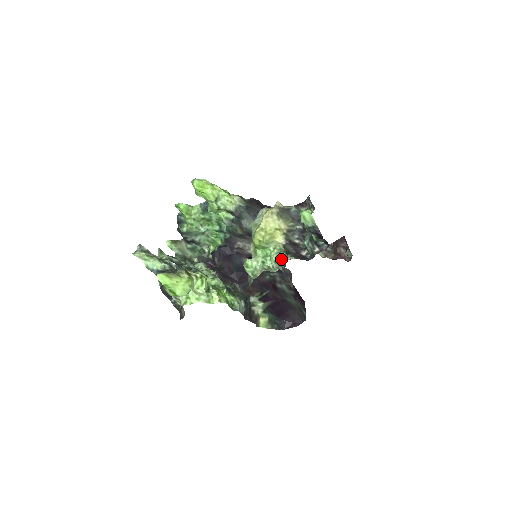
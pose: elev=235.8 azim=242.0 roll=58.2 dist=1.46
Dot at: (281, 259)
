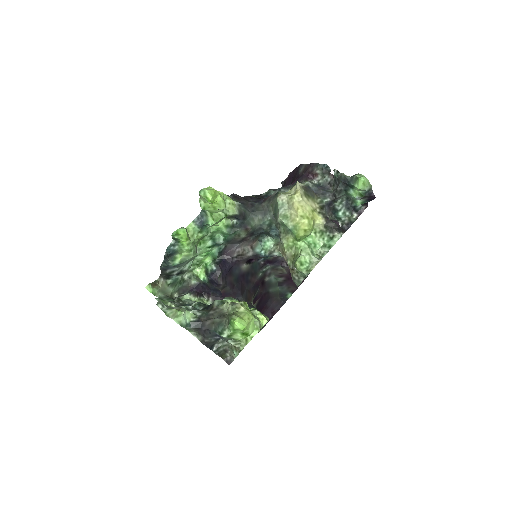
Dot at: (330, 240)
